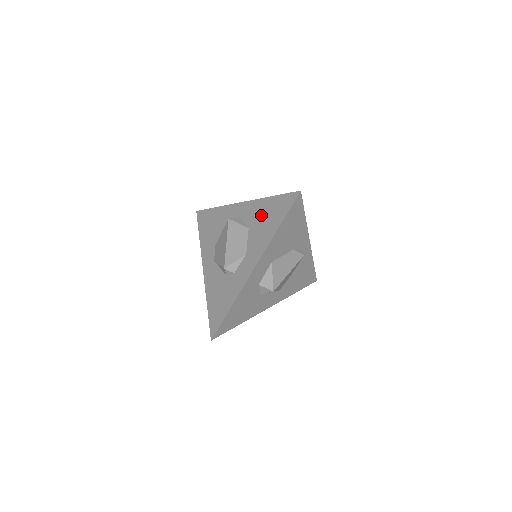
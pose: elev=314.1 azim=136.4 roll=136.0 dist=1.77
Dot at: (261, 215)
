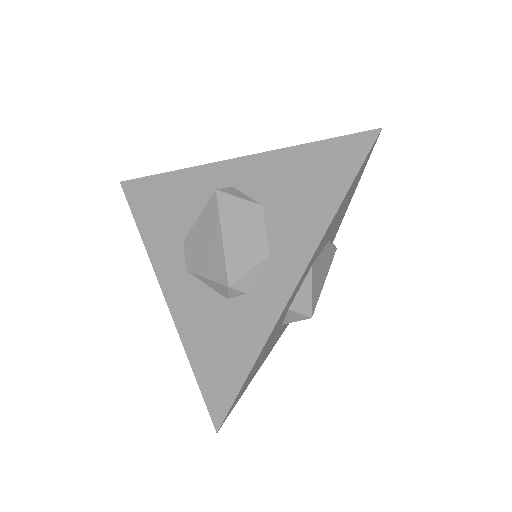
Dot at: (289, 179)
